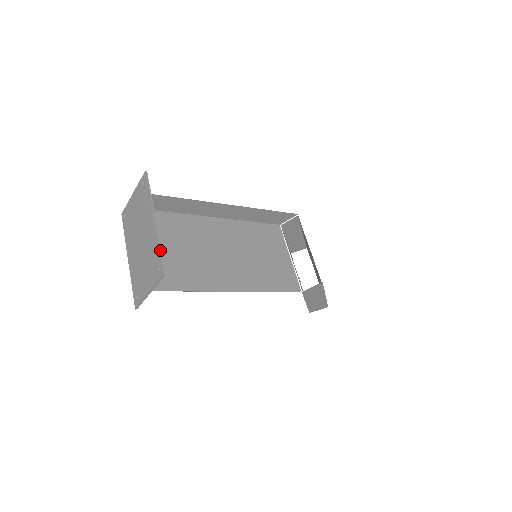
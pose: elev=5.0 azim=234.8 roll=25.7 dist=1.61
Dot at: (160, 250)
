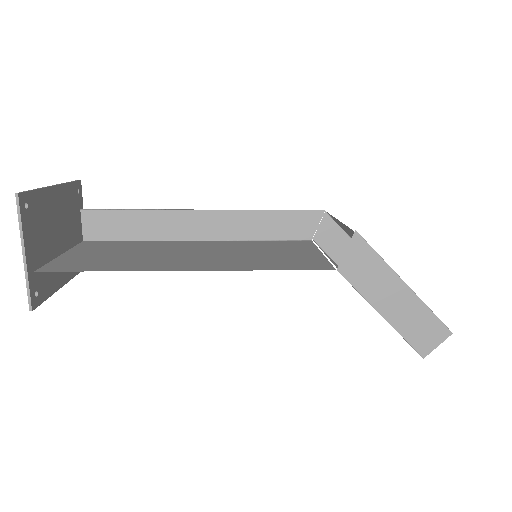
Dot at: (33, 190)
